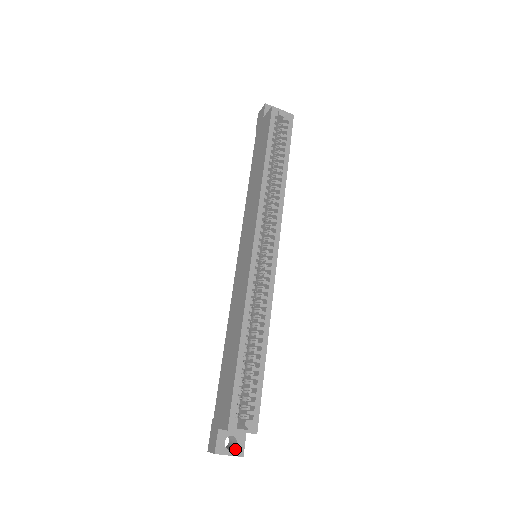
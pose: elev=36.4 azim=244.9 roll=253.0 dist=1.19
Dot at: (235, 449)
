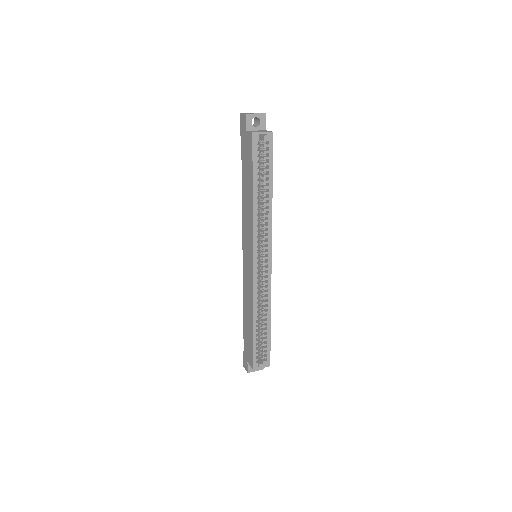
Dot at: occluded
